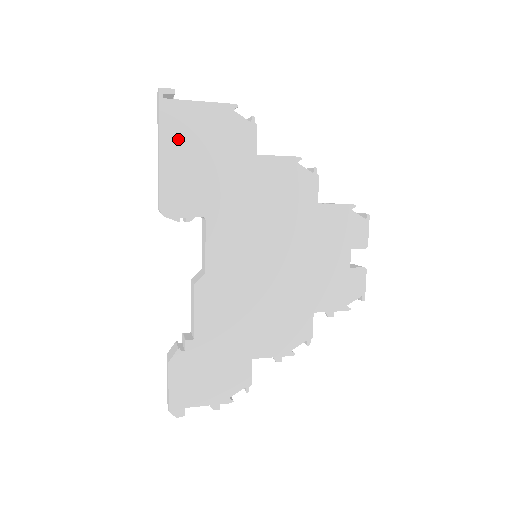
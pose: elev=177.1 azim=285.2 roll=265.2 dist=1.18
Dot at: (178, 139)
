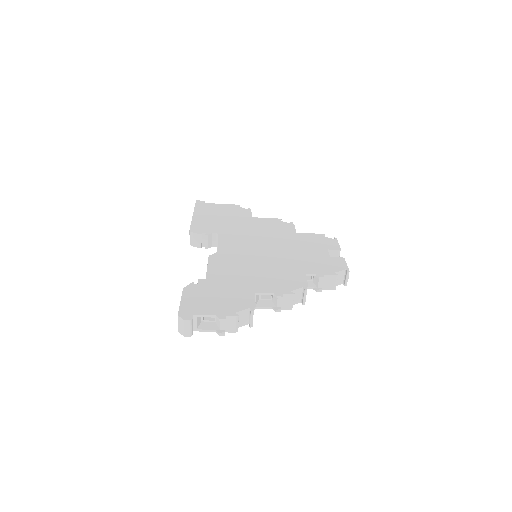
Dot at: (204, 212)
